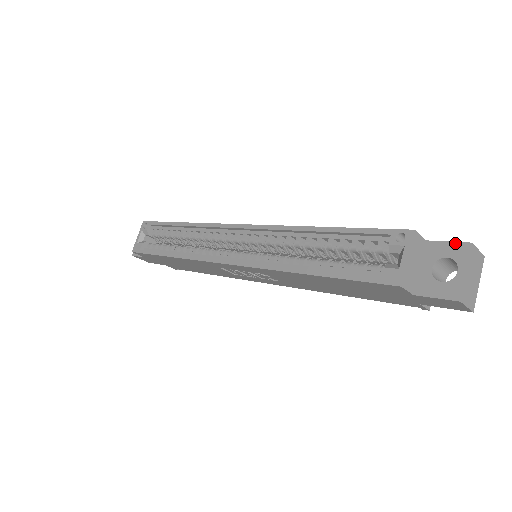
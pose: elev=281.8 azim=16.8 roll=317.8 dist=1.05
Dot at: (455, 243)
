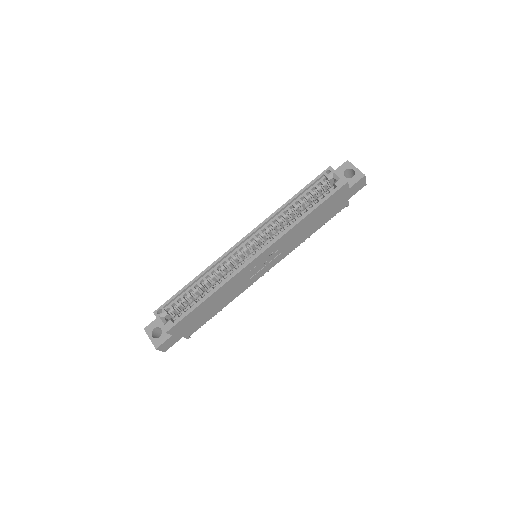
Dot at: (342, 165)
